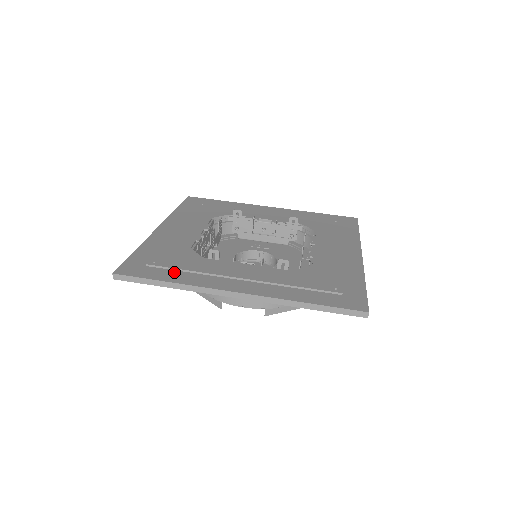
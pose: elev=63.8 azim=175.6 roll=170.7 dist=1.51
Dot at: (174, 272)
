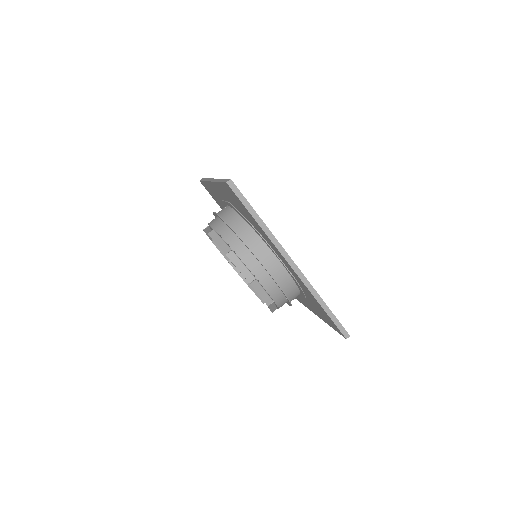
Dot at: occluded
